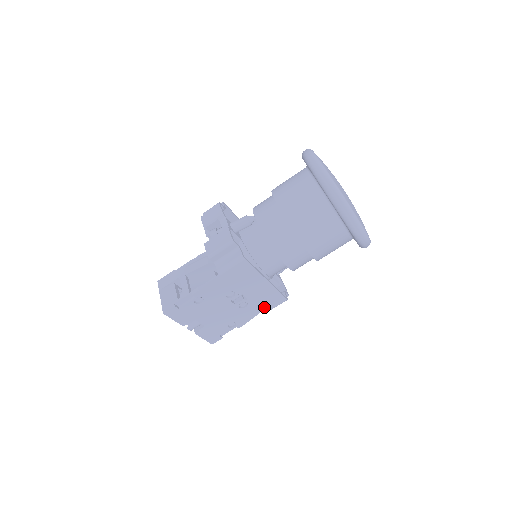
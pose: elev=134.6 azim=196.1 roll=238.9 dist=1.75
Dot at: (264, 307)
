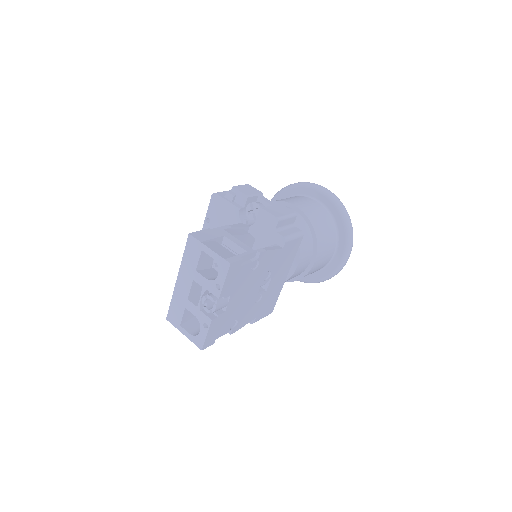
Dot at: (260, 313)
